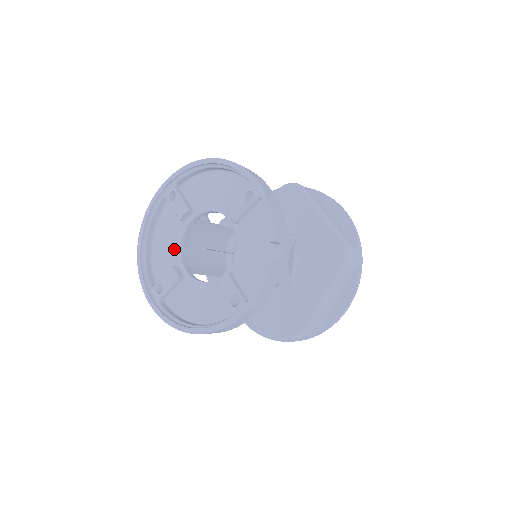
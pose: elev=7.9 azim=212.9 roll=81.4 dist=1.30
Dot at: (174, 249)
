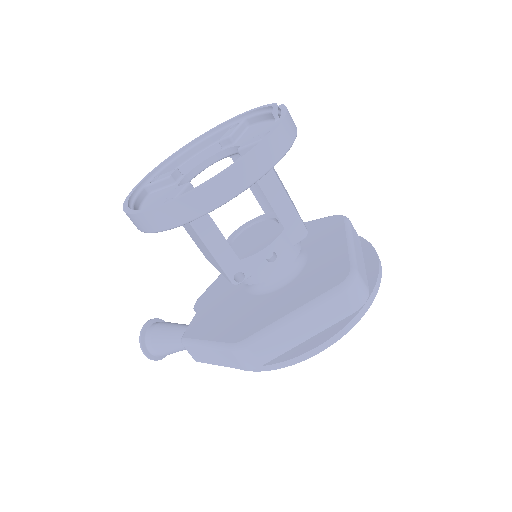
Dot at: occluded
